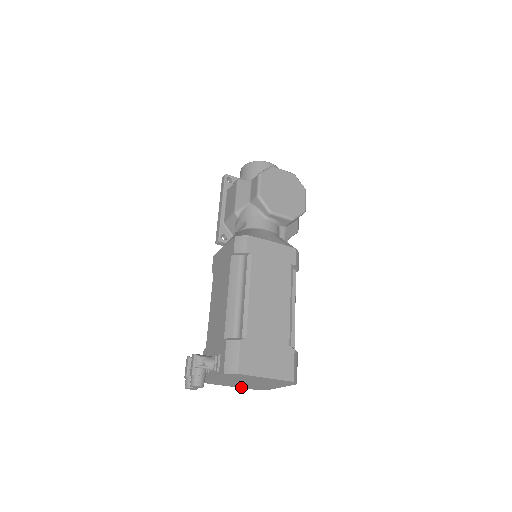
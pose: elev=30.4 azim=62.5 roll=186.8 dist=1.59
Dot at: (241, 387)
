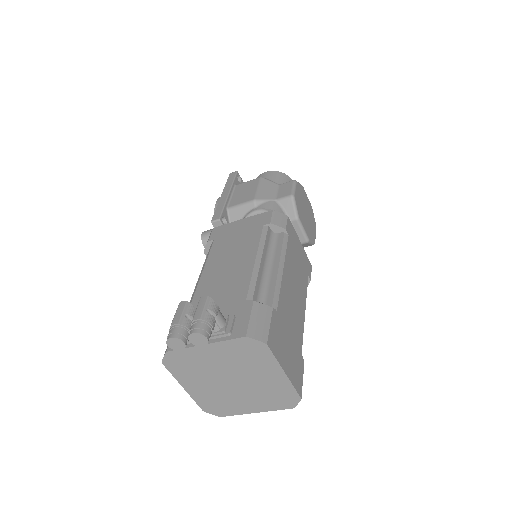
Dot at: (194, 395)
